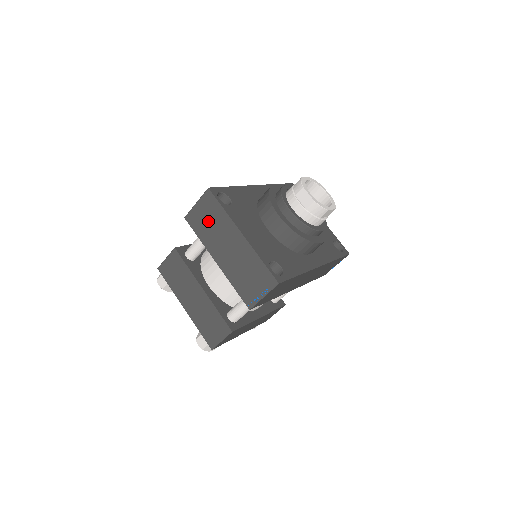
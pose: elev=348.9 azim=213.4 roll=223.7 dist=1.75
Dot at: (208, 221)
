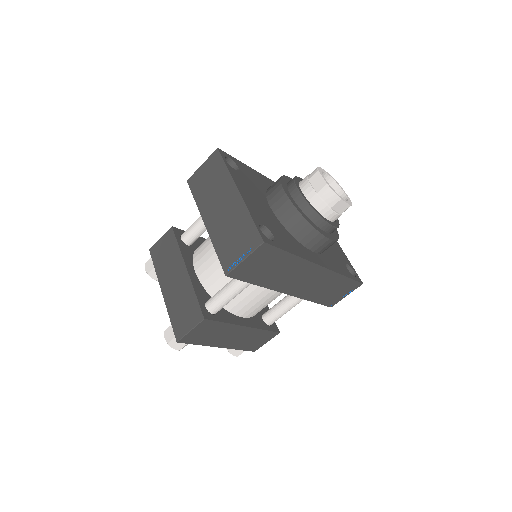
Dot at: (208, 181)
